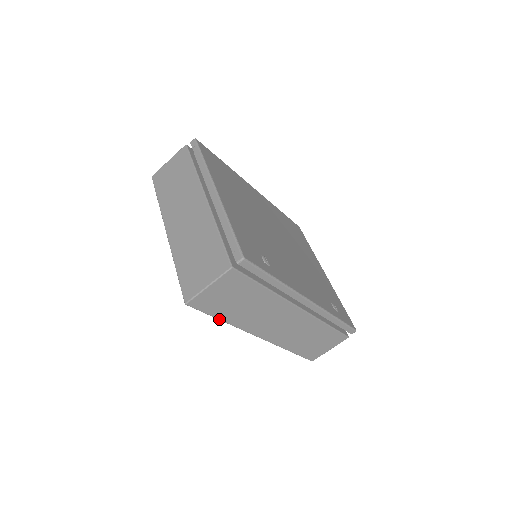
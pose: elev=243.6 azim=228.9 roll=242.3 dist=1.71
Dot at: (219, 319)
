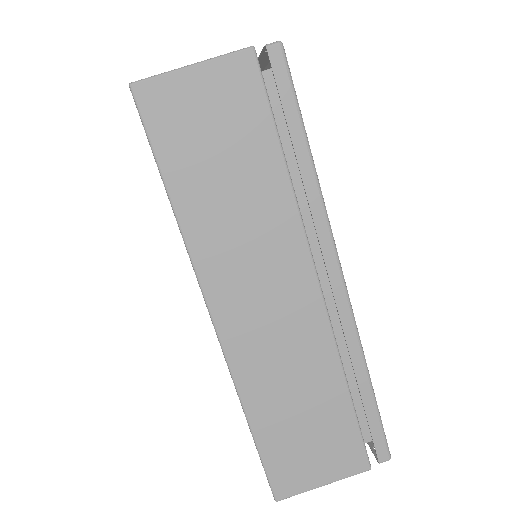
Dot at: (166, 187)
